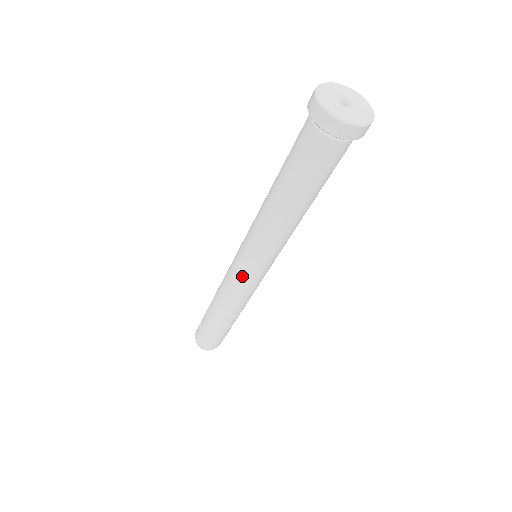
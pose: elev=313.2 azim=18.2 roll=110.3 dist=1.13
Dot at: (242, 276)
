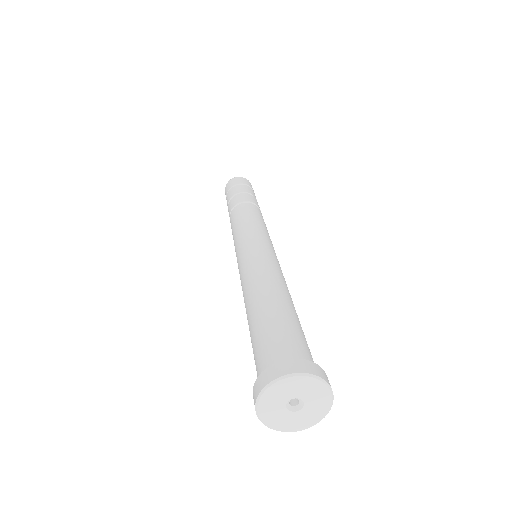
Dot at: (235, 251)
